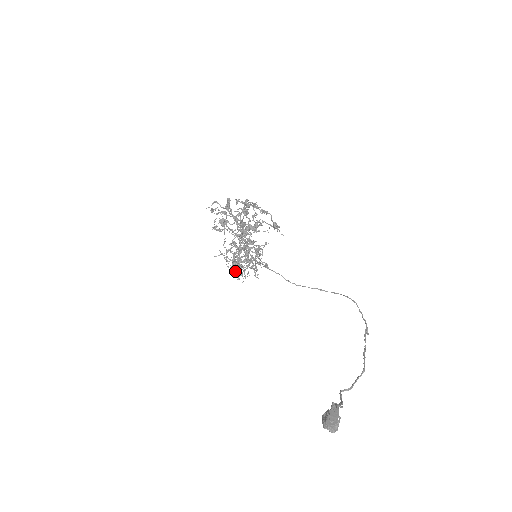
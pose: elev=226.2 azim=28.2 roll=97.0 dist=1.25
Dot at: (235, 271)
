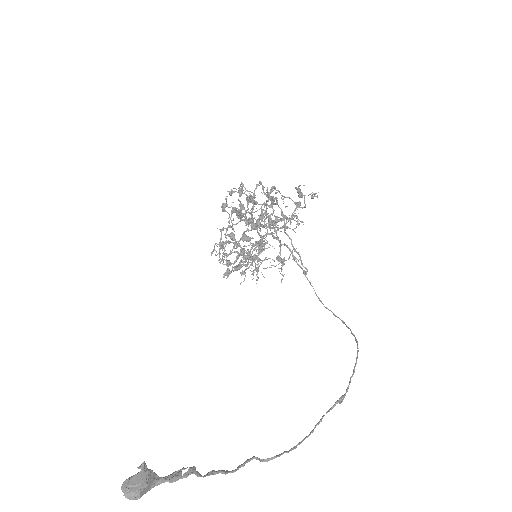
Dot at: (235, 267)
